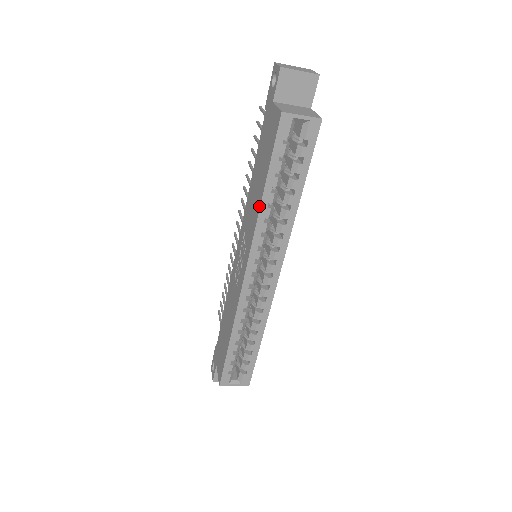
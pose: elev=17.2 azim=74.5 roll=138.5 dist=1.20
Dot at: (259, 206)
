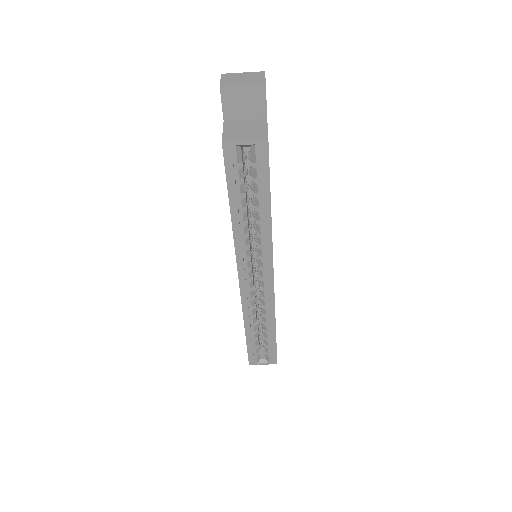
Dot at: (232, 226)
